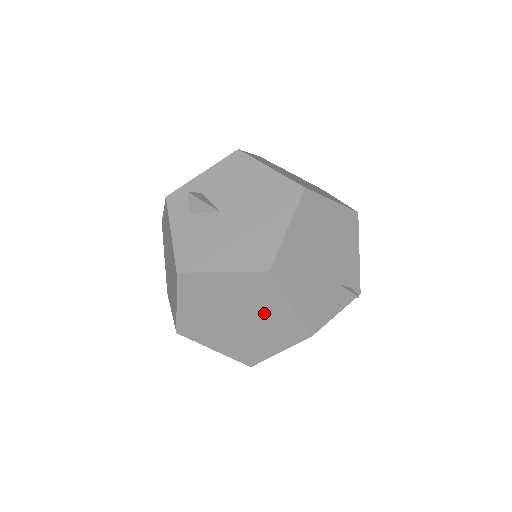
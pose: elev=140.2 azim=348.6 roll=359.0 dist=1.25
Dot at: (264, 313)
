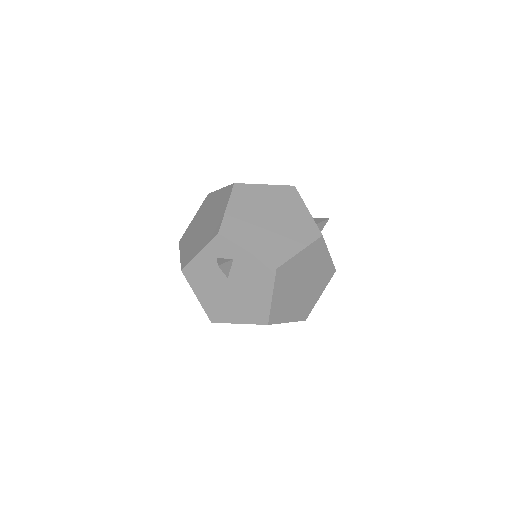
Dot at: occluded
